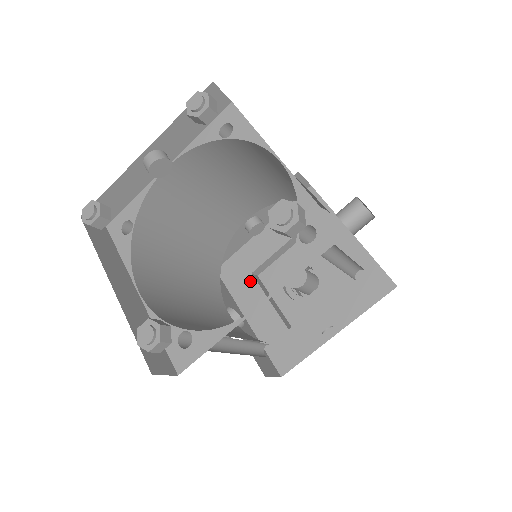
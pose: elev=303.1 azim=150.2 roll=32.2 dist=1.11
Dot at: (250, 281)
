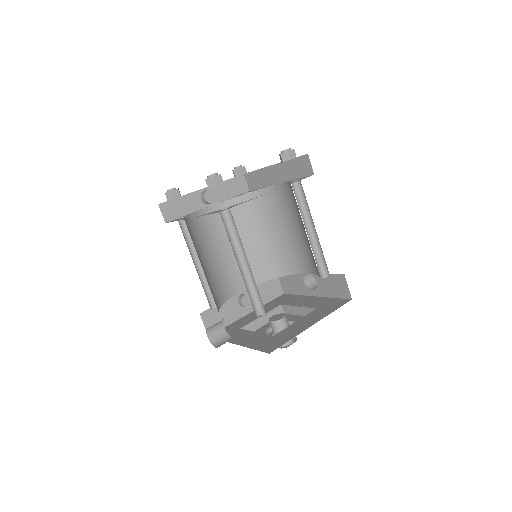
Dot at: (239, 331)
